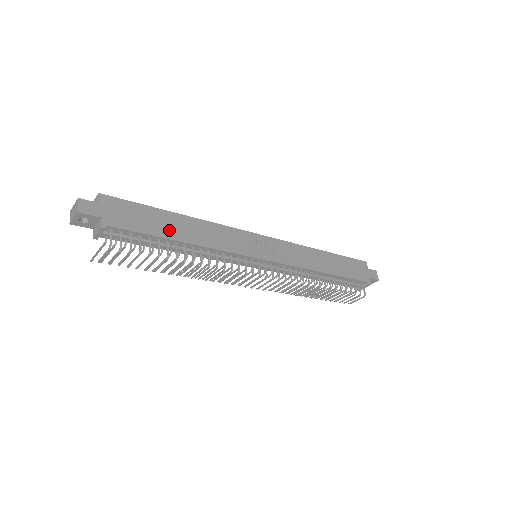
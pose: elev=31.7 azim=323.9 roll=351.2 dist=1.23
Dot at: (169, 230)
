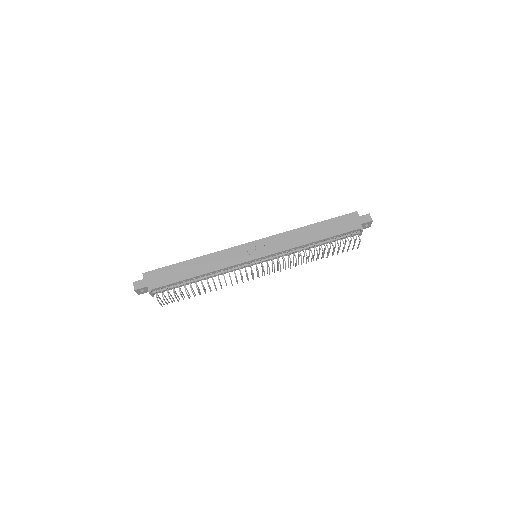
Dot at: (187, 273)
